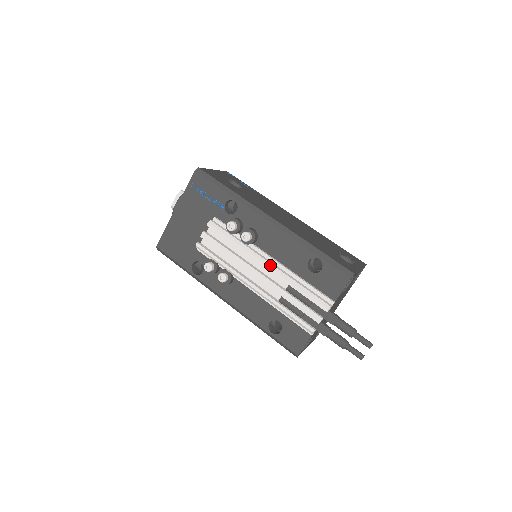
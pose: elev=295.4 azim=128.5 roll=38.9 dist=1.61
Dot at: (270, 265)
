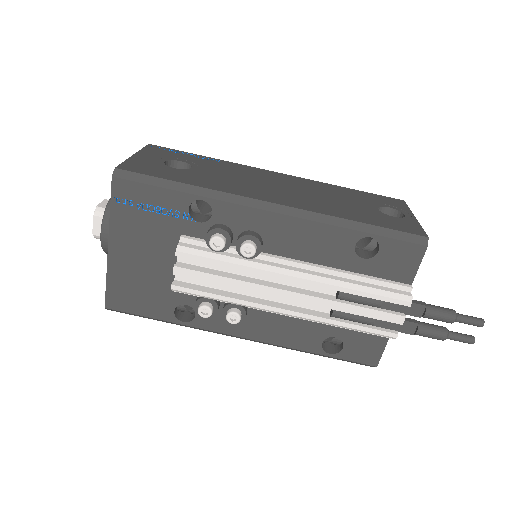
Dot at: (301, 275)
